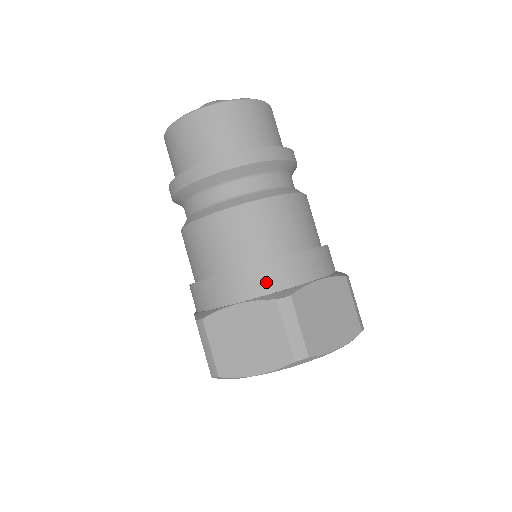
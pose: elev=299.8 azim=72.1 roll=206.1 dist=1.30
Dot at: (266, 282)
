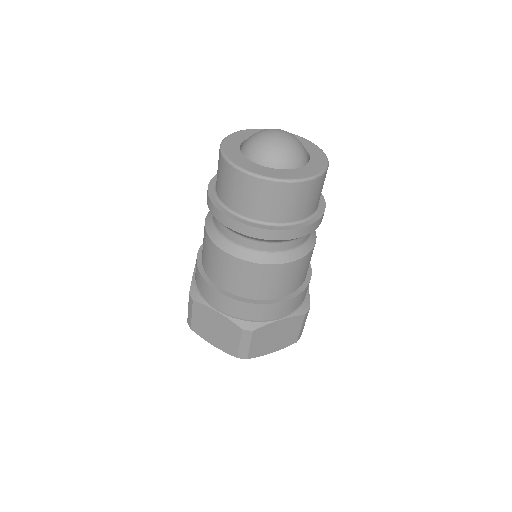
Dot at: (242, 312)
